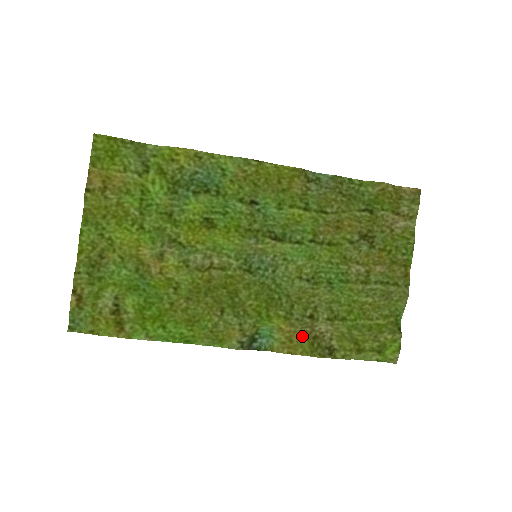
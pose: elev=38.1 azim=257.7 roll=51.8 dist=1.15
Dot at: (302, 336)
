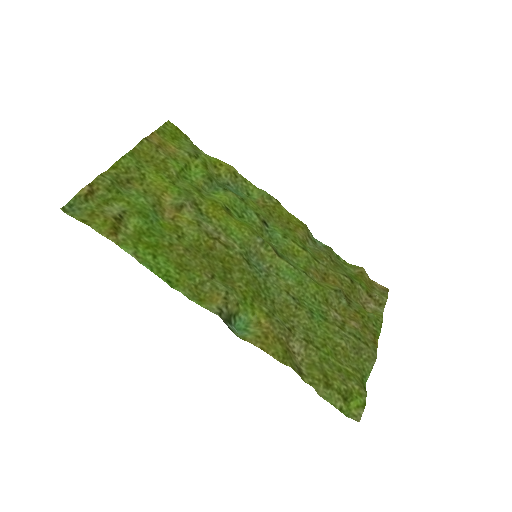
Dot at: (277, 340)
